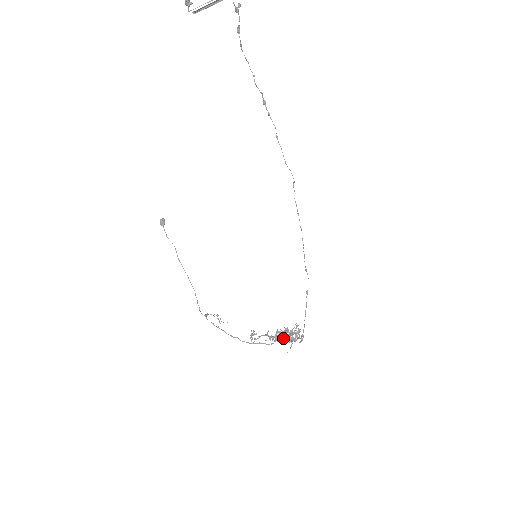
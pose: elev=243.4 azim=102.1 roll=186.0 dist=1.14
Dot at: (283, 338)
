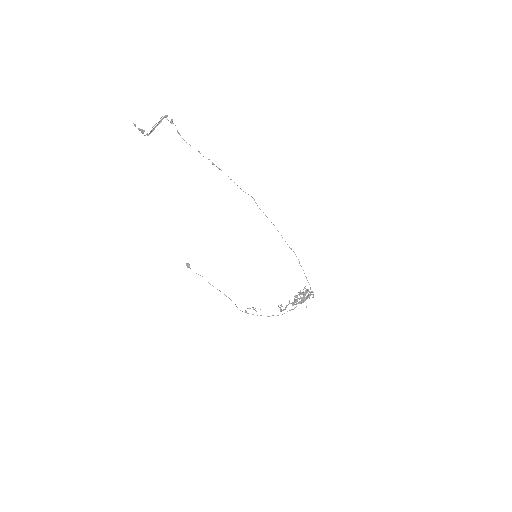
Dot at: occluded
